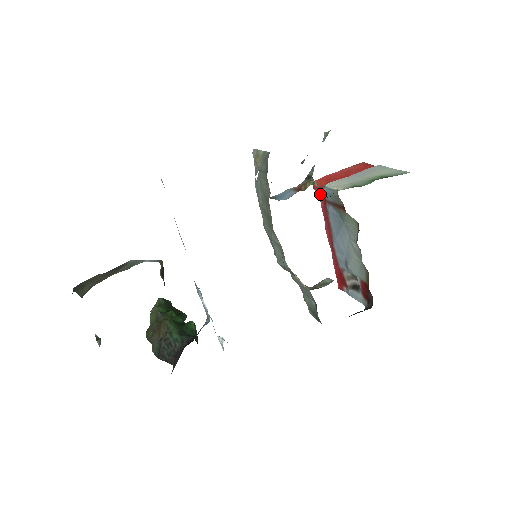
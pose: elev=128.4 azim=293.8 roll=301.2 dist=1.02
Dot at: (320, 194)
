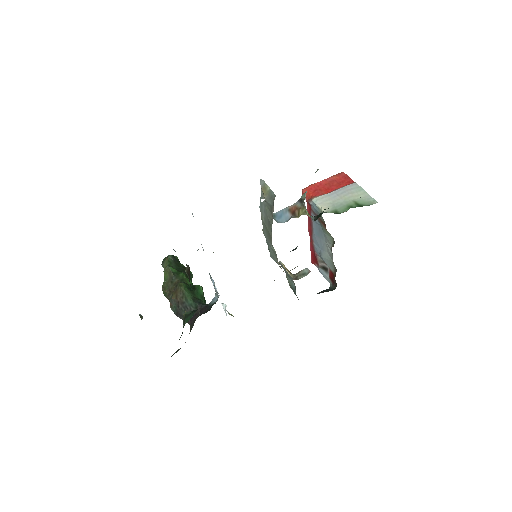
Dot at: (307, 203)
